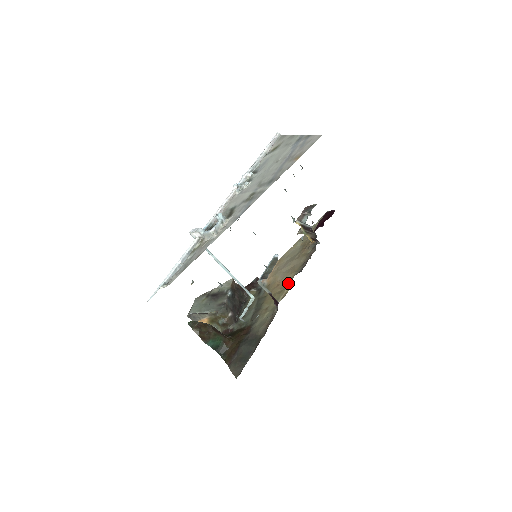
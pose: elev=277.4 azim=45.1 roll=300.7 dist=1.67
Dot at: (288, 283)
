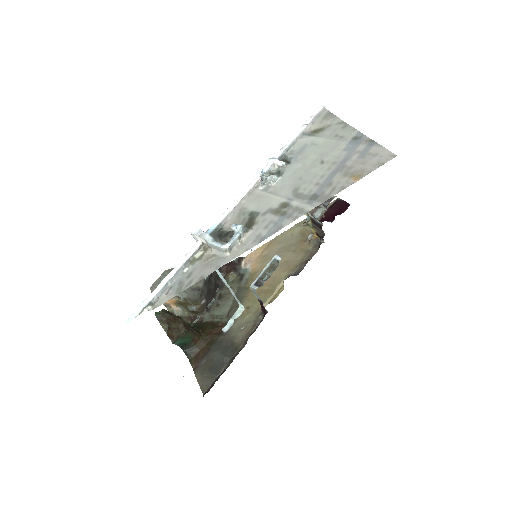
Dot at: (279, 283)
